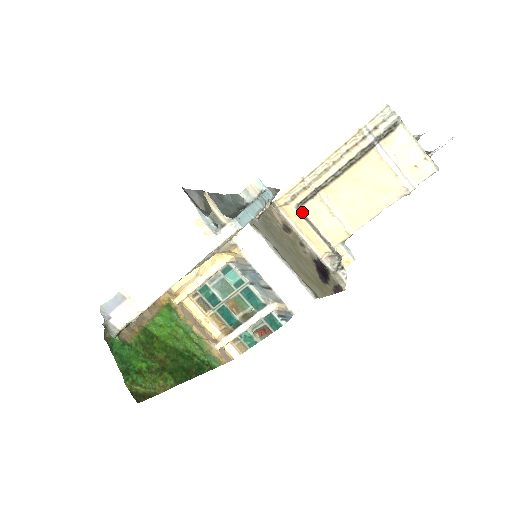
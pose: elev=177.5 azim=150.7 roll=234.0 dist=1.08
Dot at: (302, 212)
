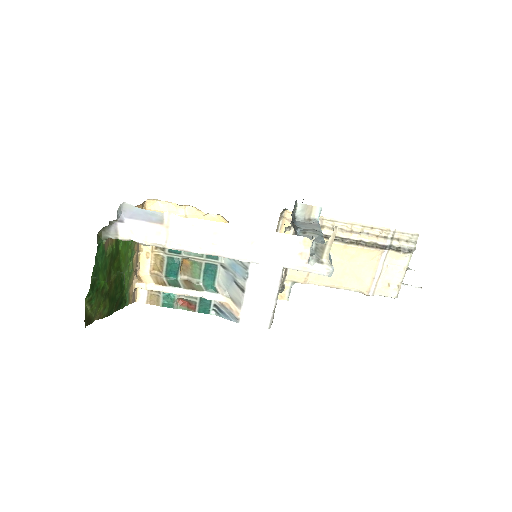
Dot at: occluded
